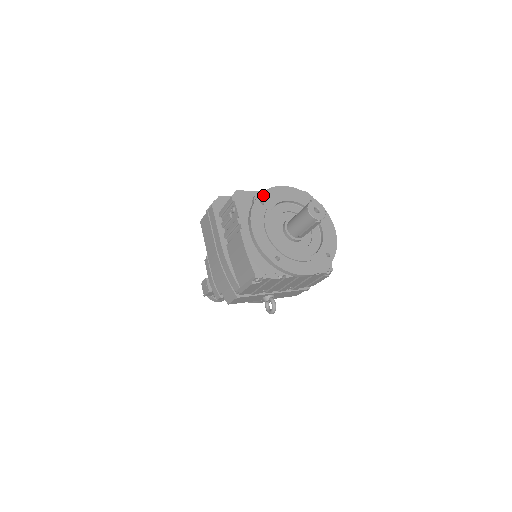
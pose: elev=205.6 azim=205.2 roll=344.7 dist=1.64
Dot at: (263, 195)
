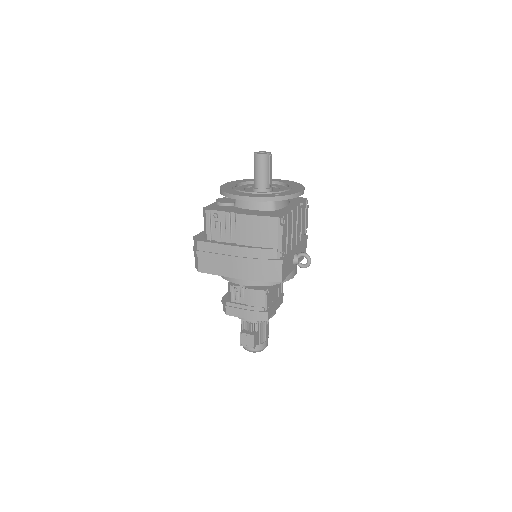
Dot at: (222, 189)
